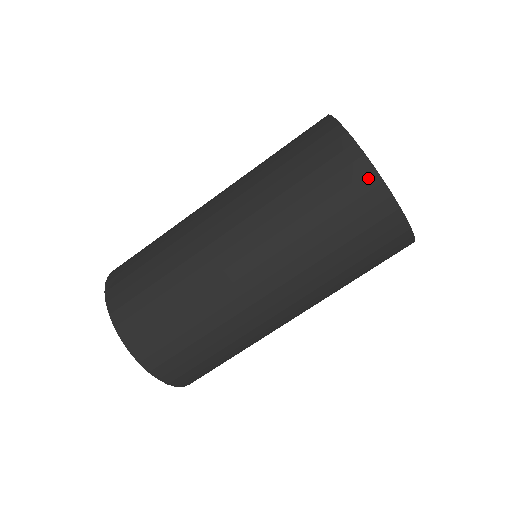
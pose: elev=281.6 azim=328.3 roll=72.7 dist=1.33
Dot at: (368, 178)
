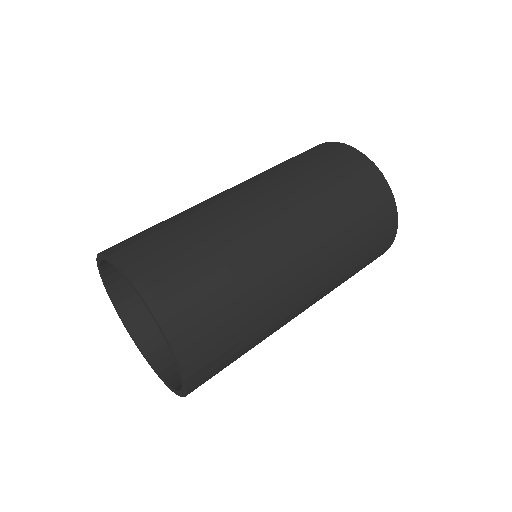
Dot at: (385, 192)
